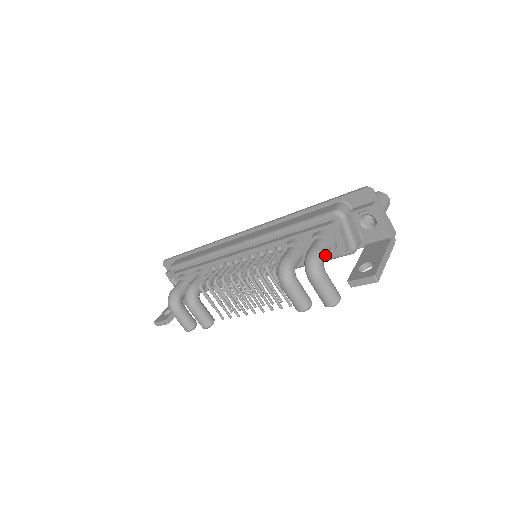
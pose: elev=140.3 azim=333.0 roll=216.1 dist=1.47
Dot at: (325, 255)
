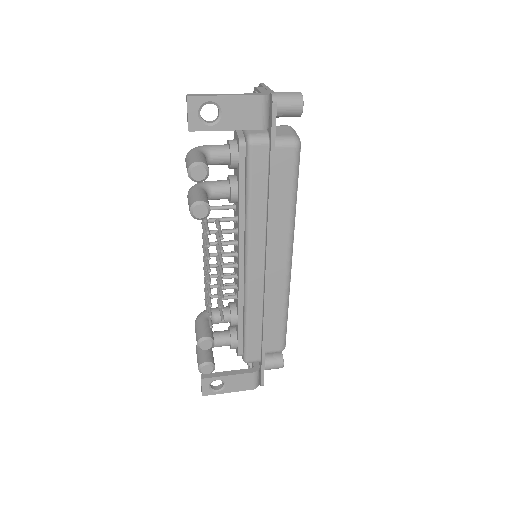
Dot at: (213, 147)
